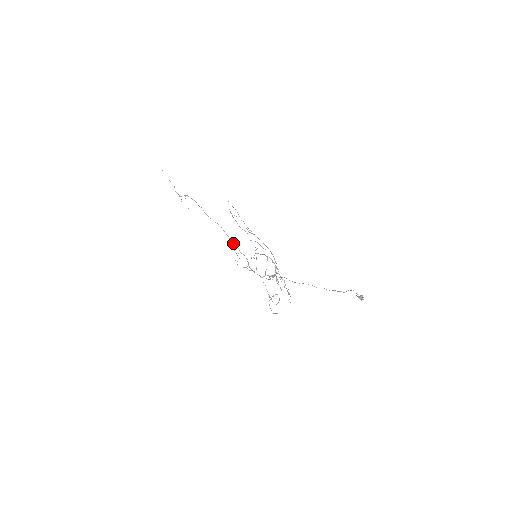
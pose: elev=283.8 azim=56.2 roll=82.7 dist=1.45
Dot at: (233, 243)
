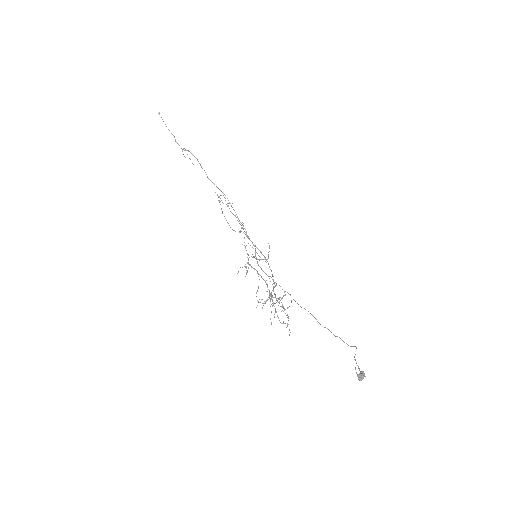
Dot at: (240, 222)
